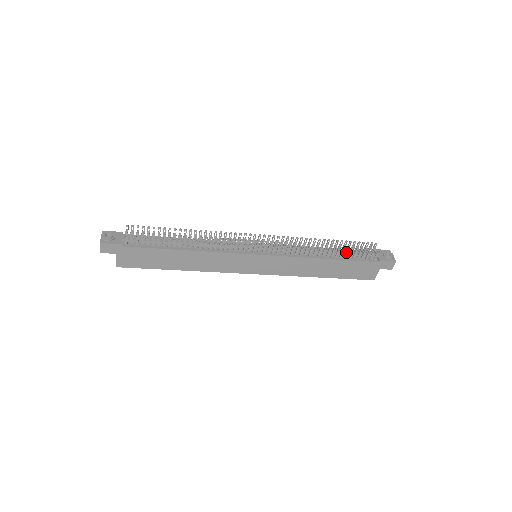
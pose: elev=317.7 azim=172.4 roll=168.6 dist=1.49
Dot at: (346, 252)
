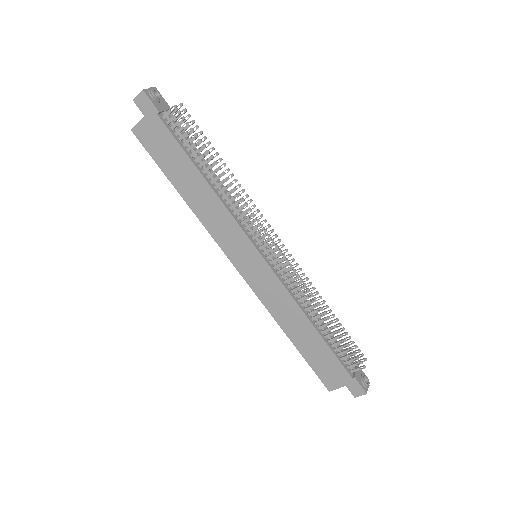
Dot at: (335, 337)
